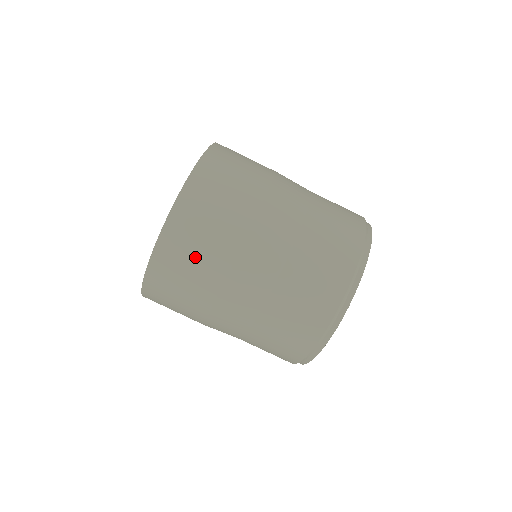
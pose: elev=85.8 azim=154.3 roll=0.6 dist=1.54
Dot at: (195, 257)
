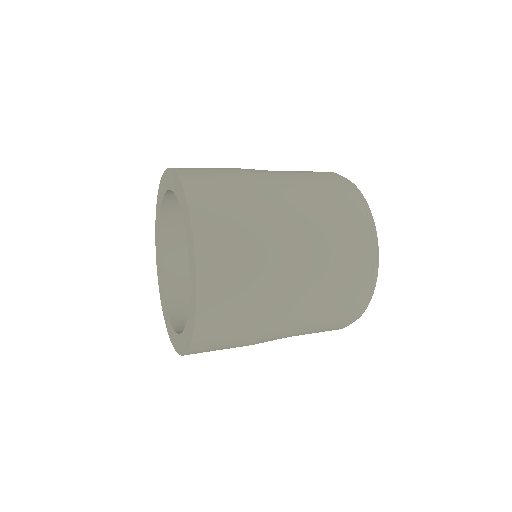
Dot at: (235, 323)
